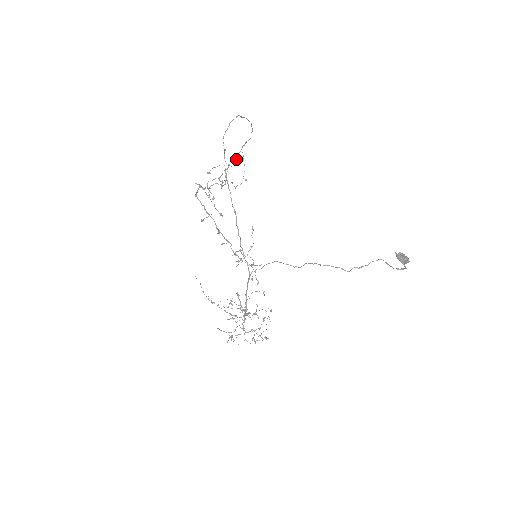
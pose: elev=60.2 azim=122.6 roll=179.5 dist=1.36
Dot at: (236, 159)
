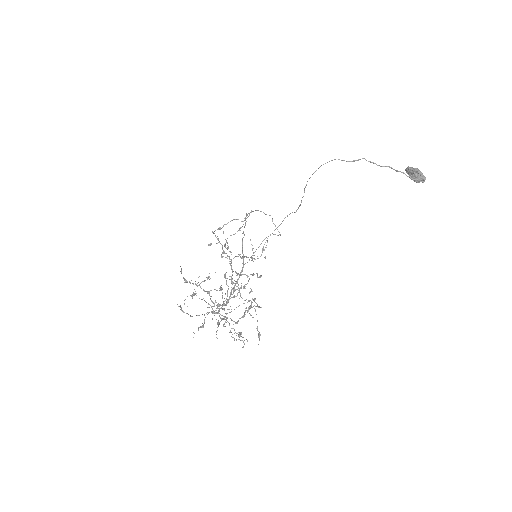
Dot at: (260, 256)
